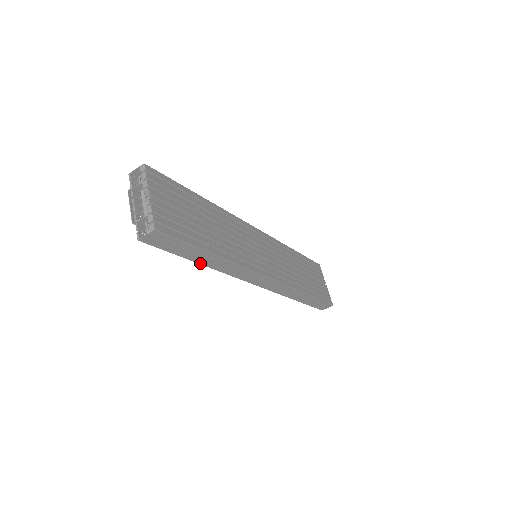
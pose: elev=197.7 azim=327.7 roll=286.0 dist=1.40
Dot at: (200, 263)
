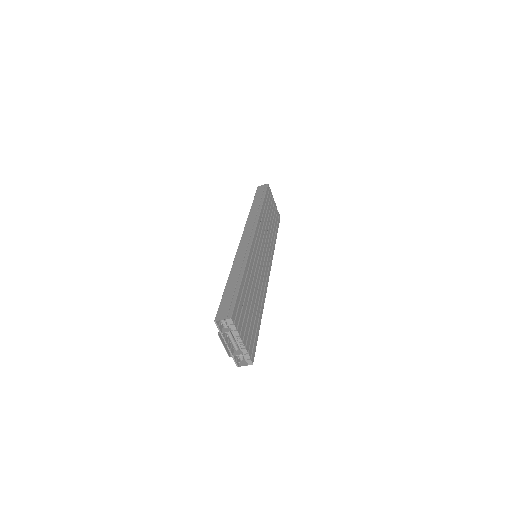
Dot at: occluded
